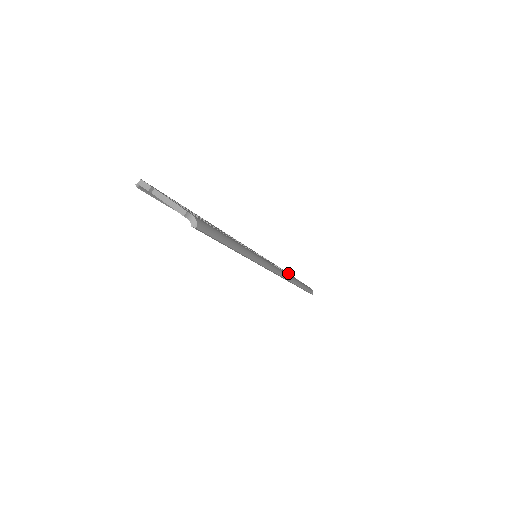
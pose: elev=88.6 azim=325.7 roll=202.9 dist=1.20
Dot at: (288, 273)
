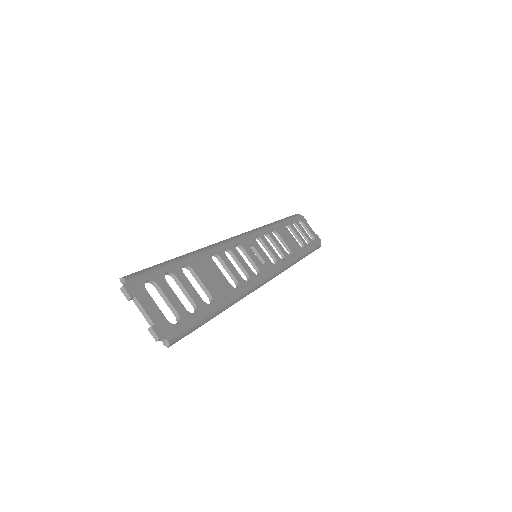
Dot at: (300, 228)
